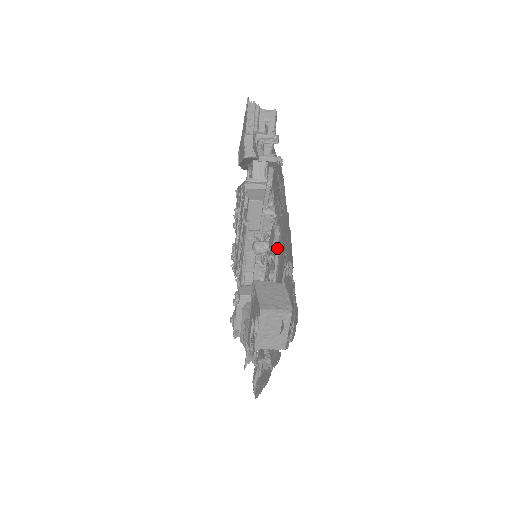
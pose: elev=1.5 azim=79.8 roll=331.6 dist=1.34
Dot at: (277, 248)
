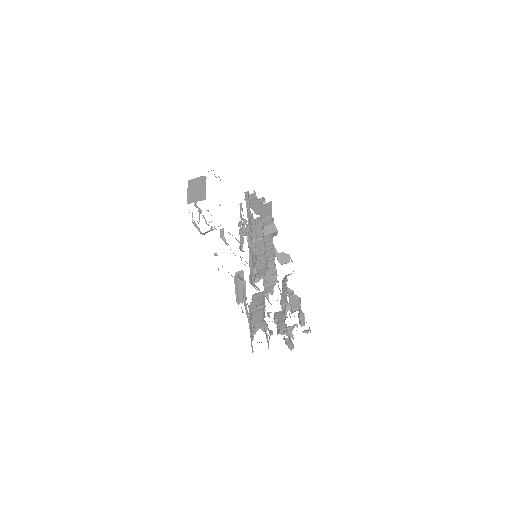
Dot at: (240, 208)
